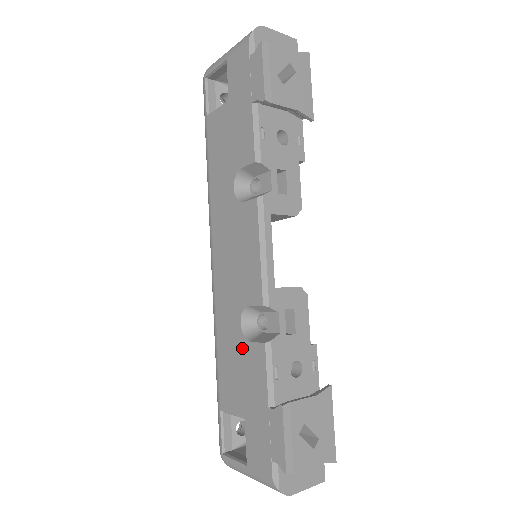
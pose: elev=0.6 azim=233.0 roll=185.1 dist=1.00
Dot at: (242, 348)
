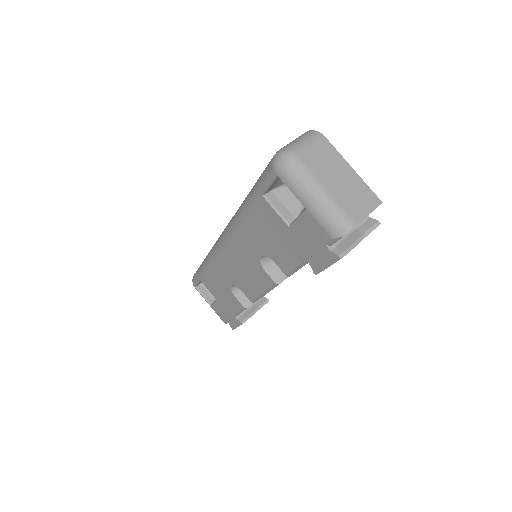
Dot at: (228, 291)
